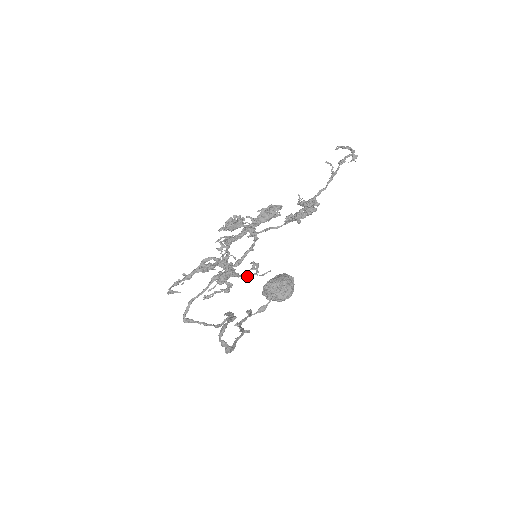
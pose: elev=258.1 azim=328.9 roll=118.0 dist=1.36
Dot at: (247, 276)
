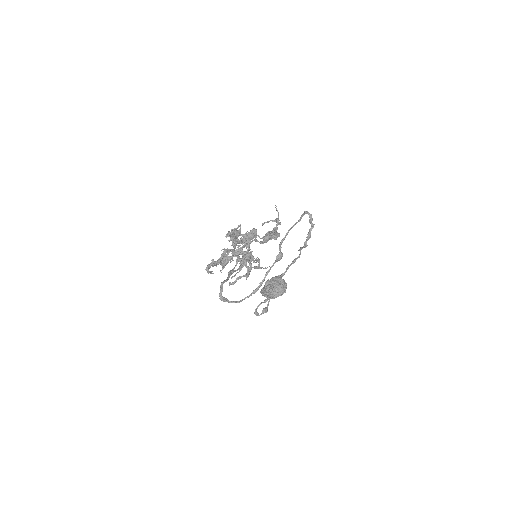
Dot at: (256, 268)
